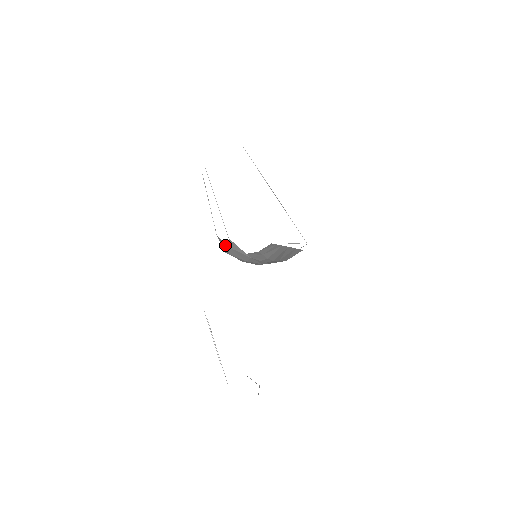
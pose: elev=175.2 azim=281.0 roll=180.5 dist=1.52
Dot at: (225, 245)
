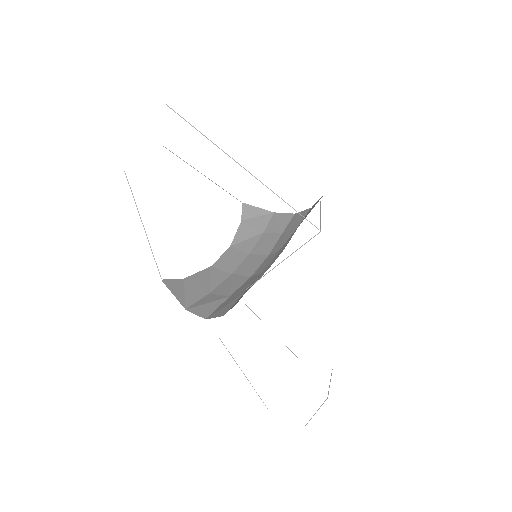
Dot at: (256, 214)
